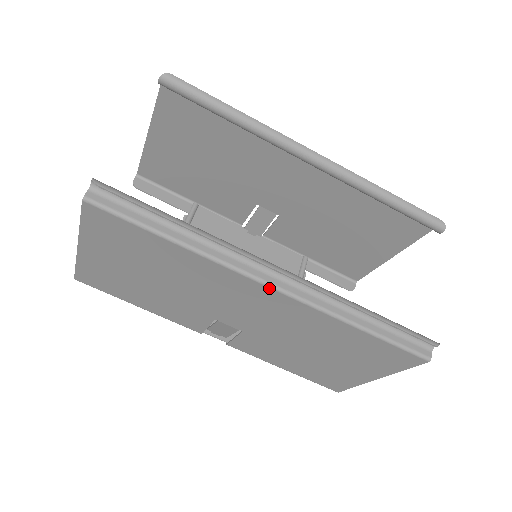
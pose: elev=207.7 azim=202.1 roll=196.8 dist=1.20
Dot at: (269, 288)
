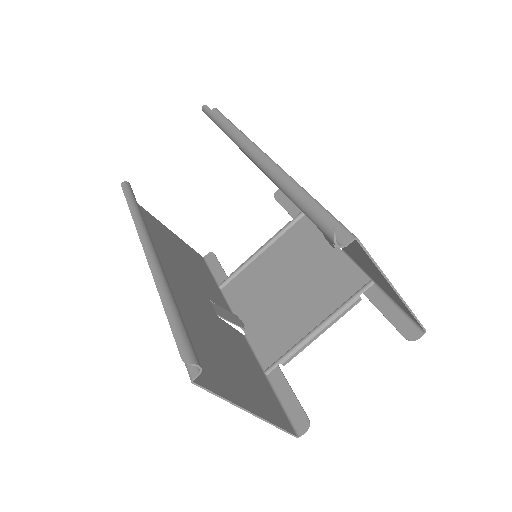
Dot at: occluded
